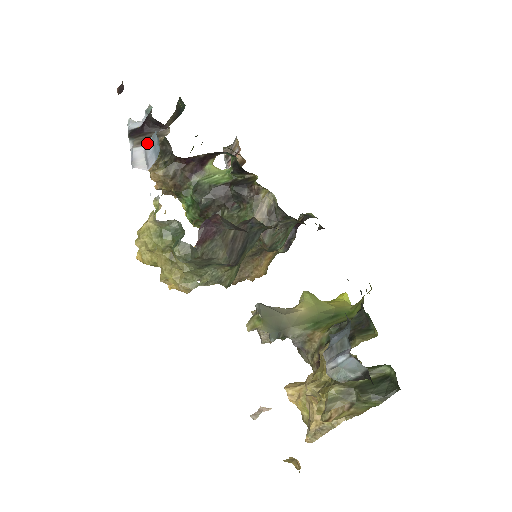
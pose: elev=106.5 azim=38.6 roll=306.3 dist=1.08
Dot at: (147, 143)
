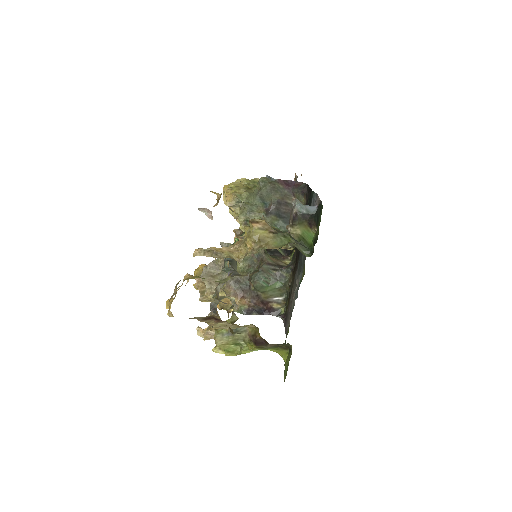
Dot at: occluded
